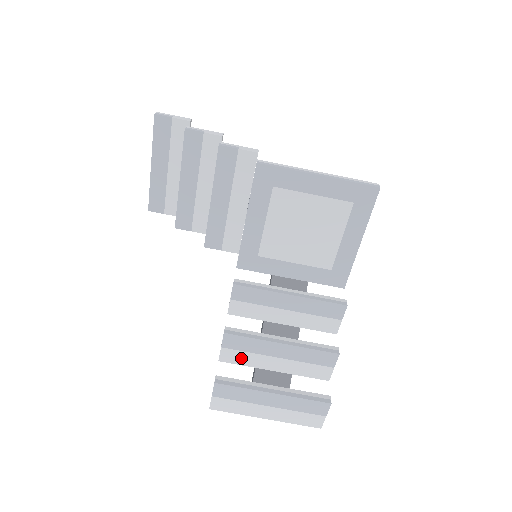
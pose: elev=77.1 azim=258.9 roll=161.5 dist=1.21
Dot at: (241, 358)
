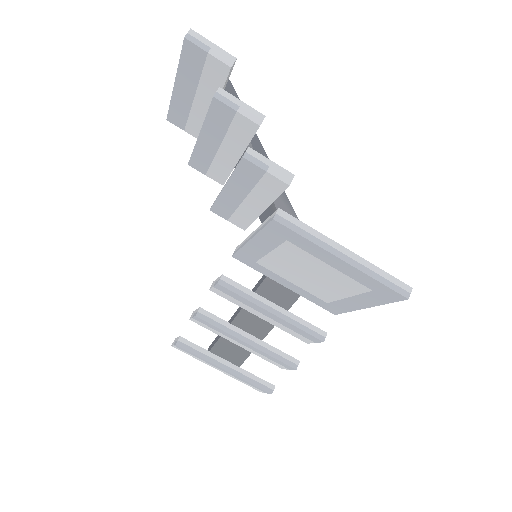
Dot at: (209, 328)
